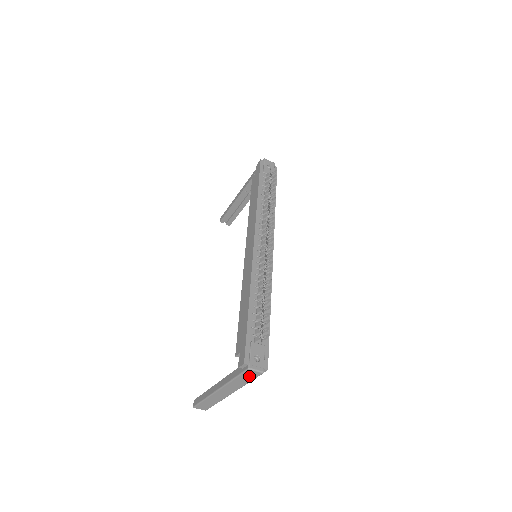
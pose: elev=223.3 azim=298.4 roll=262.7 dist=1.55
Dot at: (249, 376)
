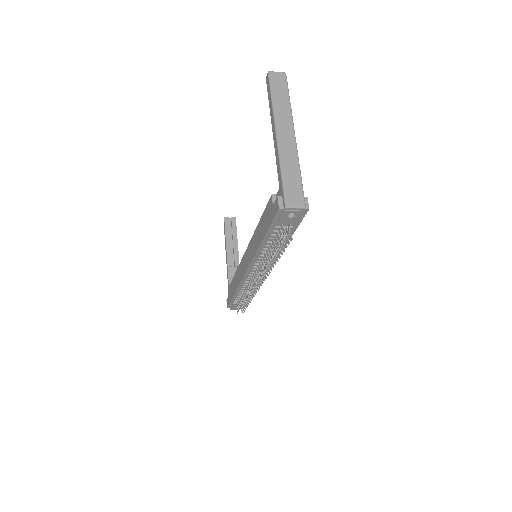
Dot at: occluded
